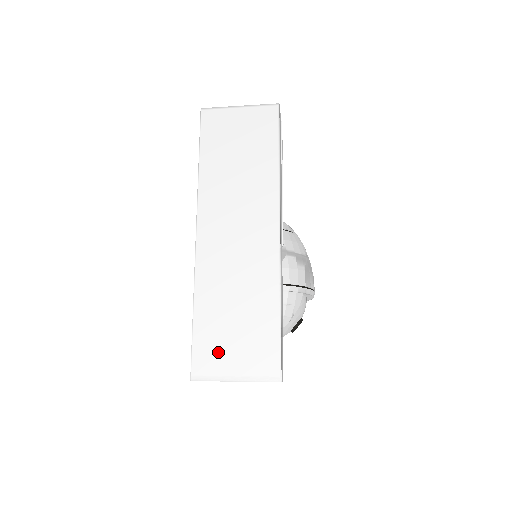
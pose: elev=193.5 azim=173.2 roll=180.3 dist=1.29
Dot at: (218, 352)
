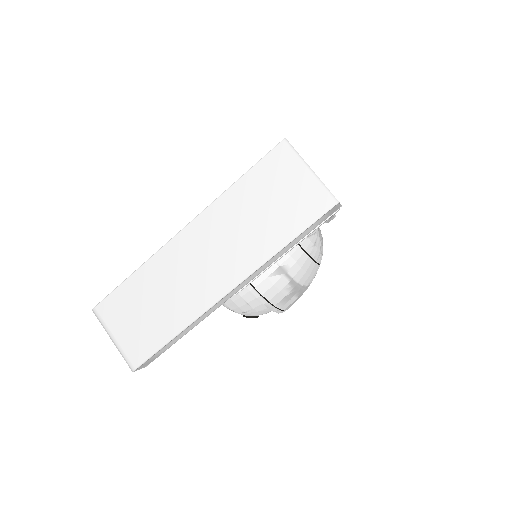
Dot at: (120, 314)
